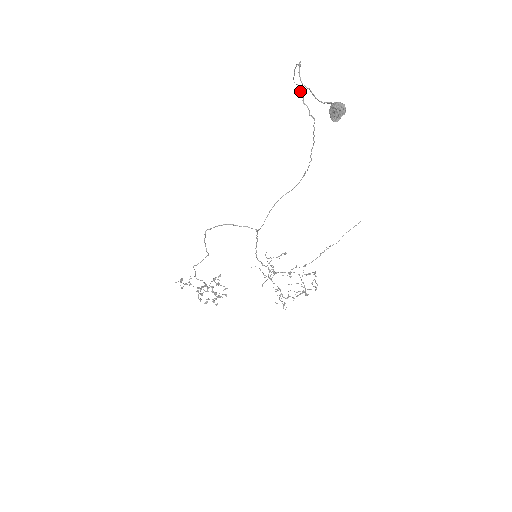
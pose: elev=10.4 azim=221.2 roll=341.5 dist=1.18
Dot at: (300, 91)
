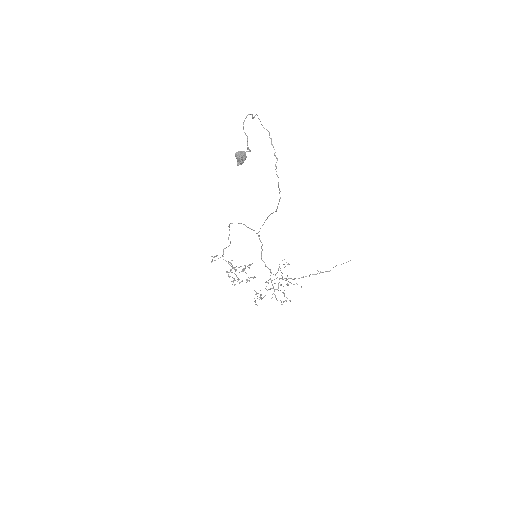
Dot at: (269, 135)
